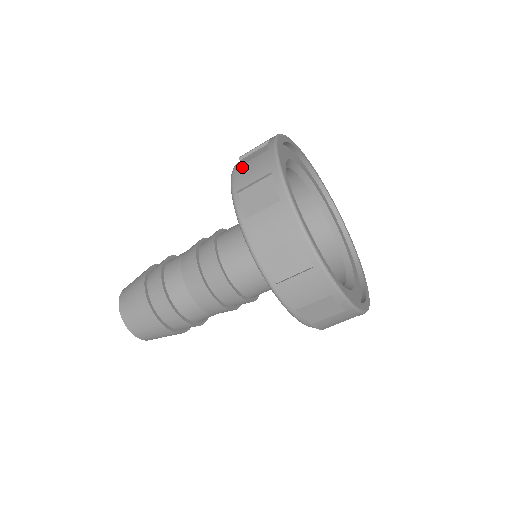
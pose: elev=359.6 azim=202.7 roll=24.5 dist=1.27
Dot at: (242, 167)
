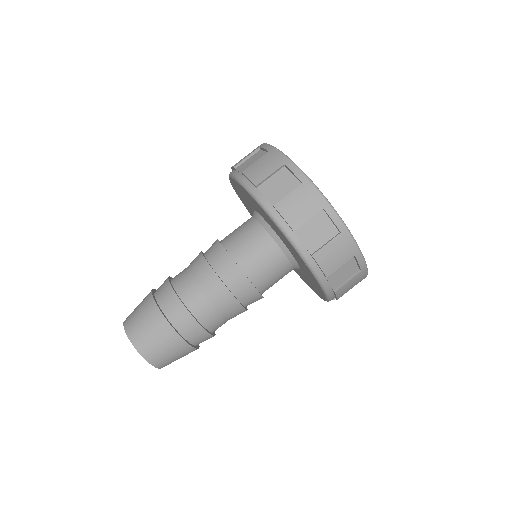
Dot at: occluded
